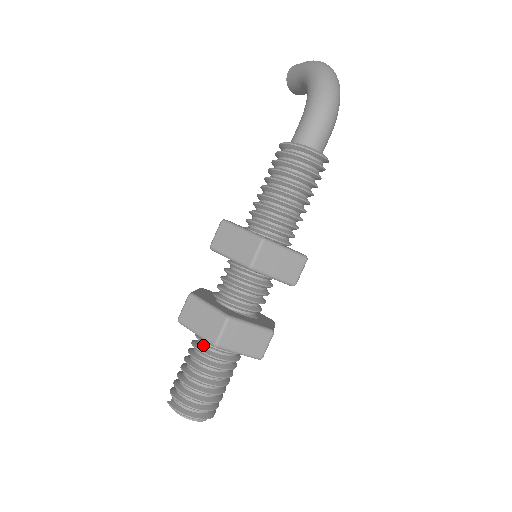
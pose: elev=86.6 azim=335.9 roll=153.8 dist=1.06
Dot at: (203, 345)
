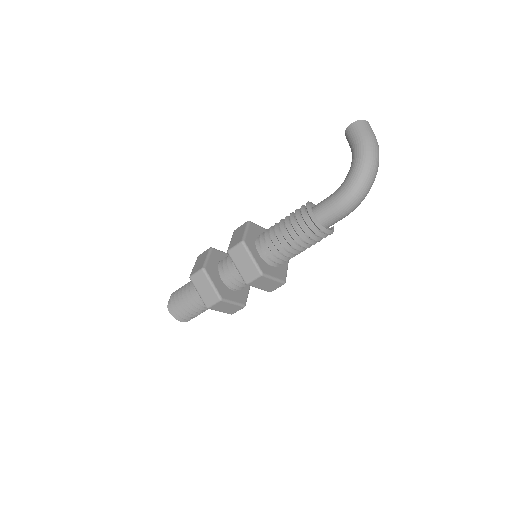
Dot at: occluded
